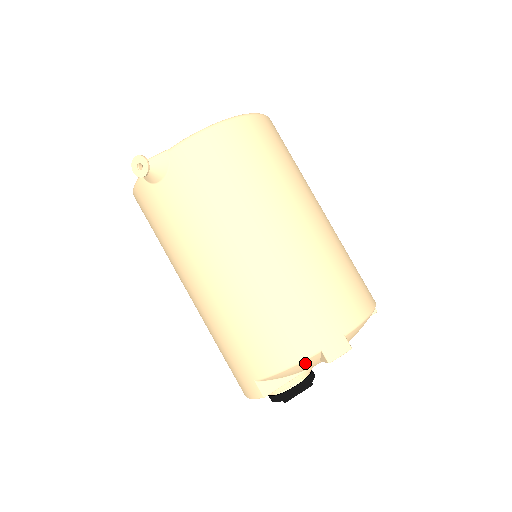
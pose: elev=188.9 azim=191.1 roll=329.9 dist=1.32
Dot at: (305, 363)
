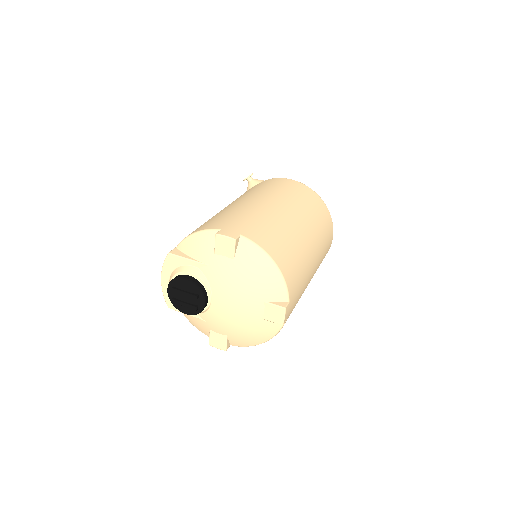
Dot at: (206, 237)
